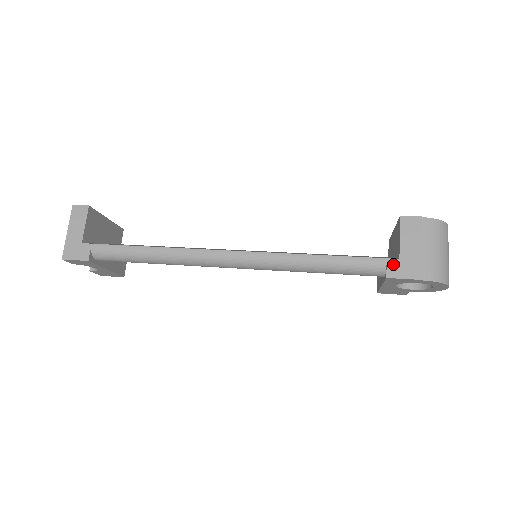
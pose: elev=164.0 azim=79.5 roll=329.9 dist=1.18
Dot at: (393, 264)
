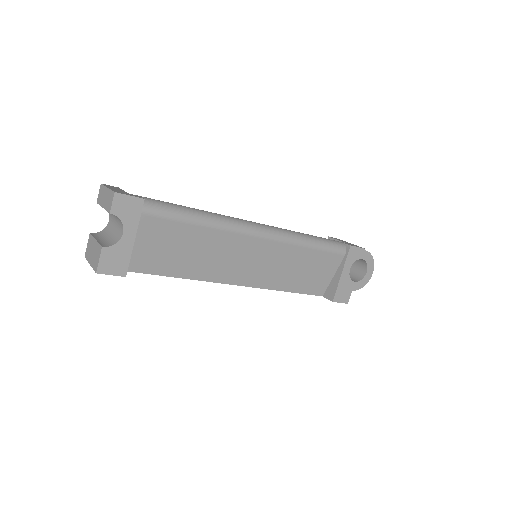
Dot at: (347, 243)
